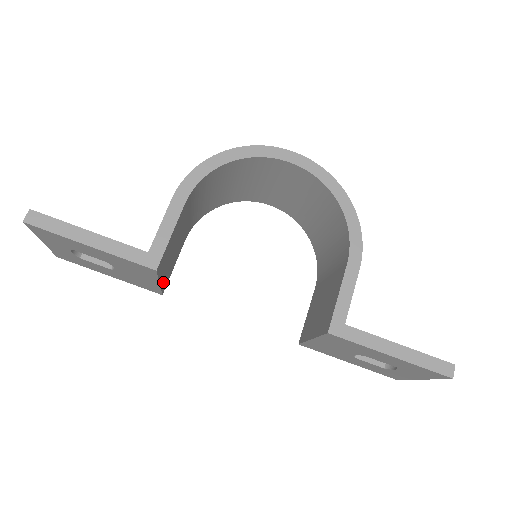
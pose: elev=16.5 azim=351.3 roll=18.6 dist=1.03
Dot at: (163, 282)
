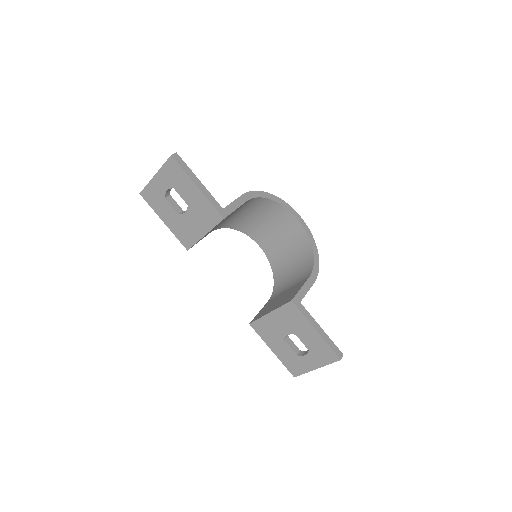
Dot at: occluded
